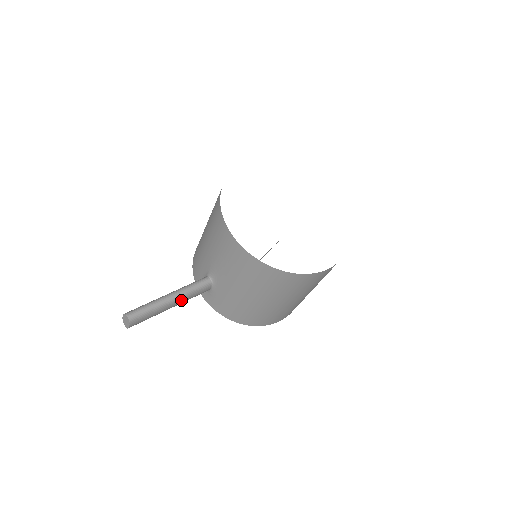
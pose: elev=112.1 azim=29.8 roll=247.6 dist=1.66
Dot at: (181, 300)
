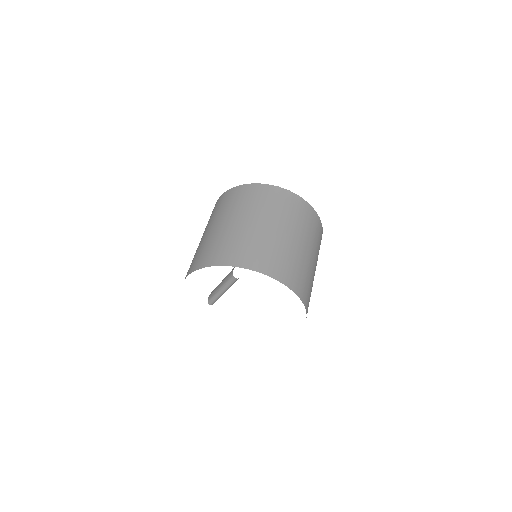
Dot at: occluded
